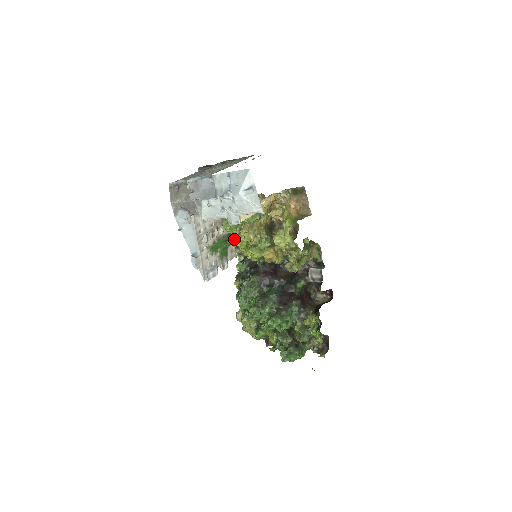
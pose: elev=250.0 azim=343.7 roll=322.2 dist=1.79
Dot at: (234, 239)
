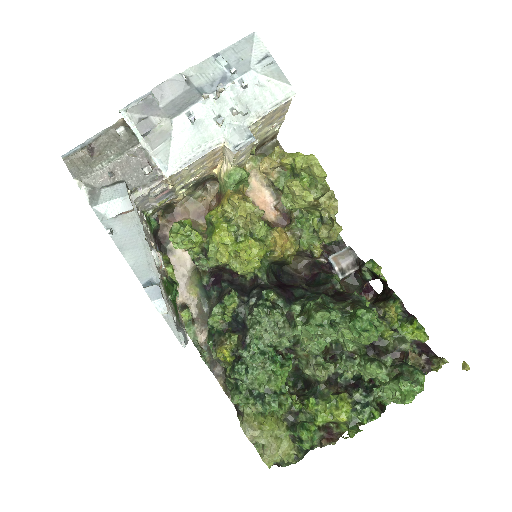
Dot at: occluded
